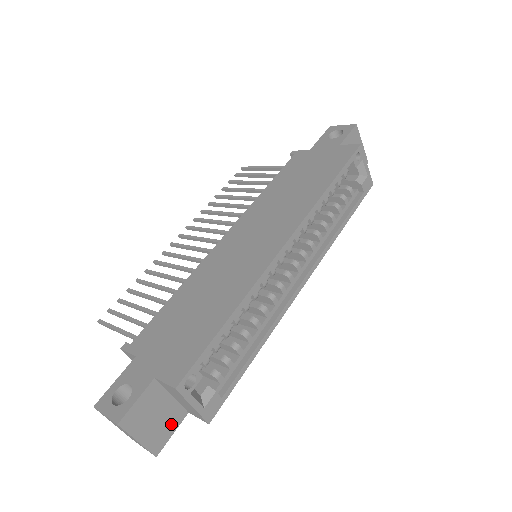
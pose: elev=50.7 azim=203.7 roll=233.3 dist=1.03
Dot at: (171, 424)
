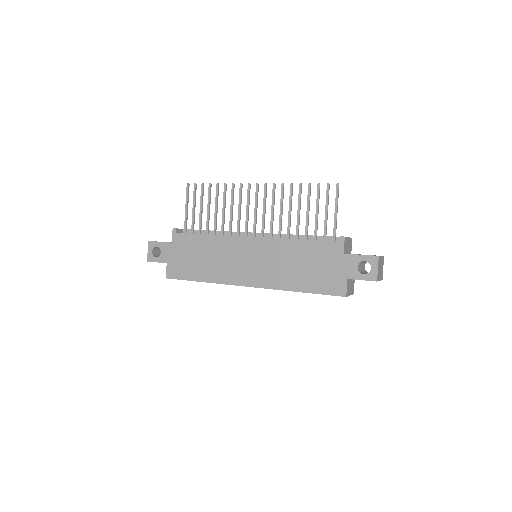
Dot at: occluded
